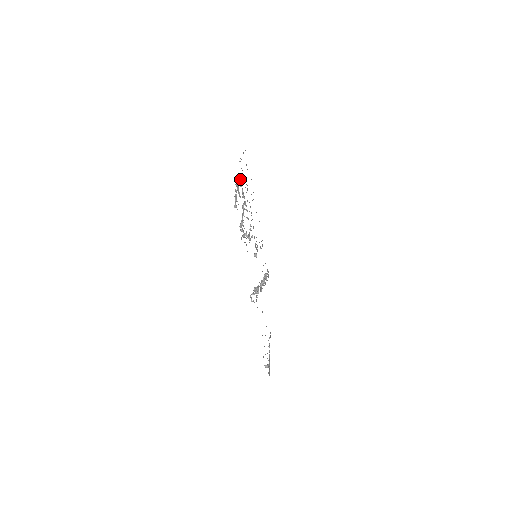
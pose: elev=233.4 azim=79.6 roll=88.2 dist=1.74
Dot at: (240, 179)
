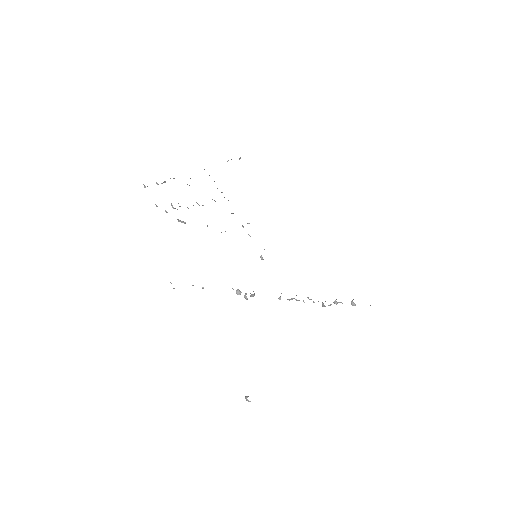
Dot at: occluded
